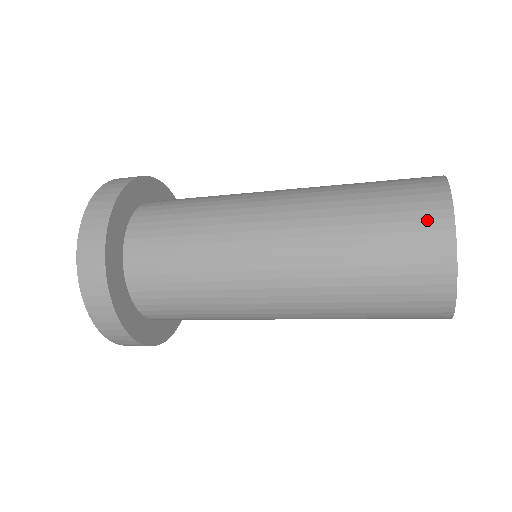
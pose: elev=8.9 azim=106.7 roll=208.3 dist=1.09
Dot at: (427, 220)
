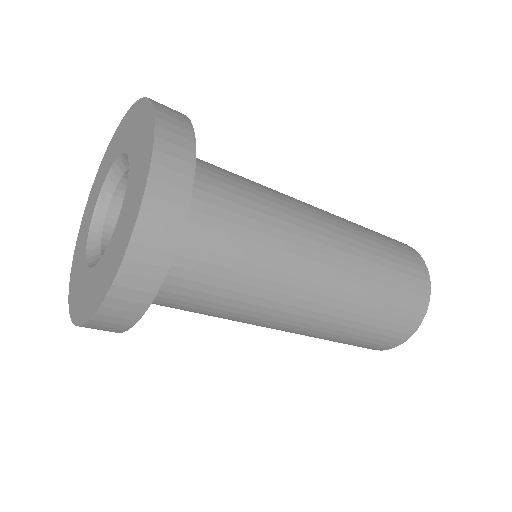
Dot at: (419, 287)
